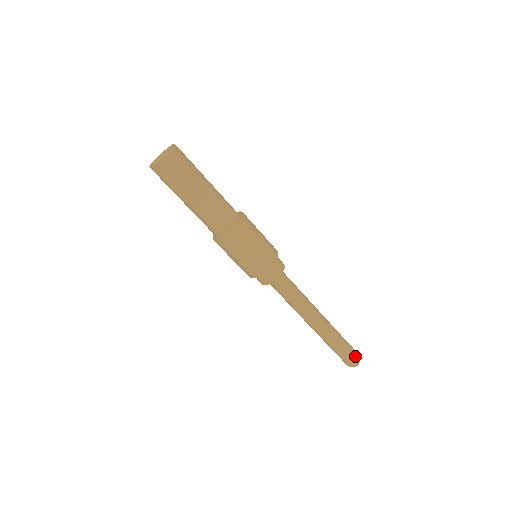
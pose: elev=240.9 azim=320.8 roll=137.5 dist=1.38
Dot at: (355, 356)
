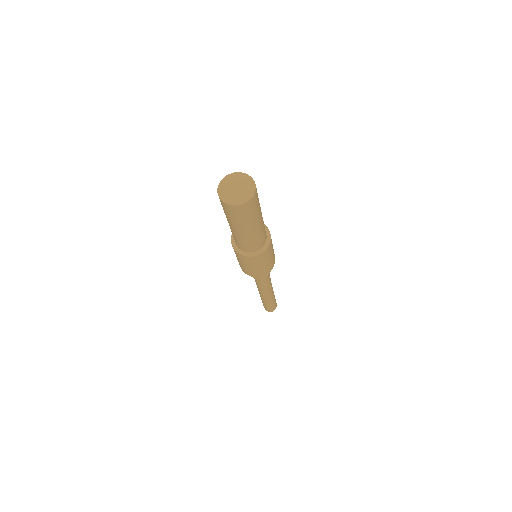
Dot at: (272, 310)
